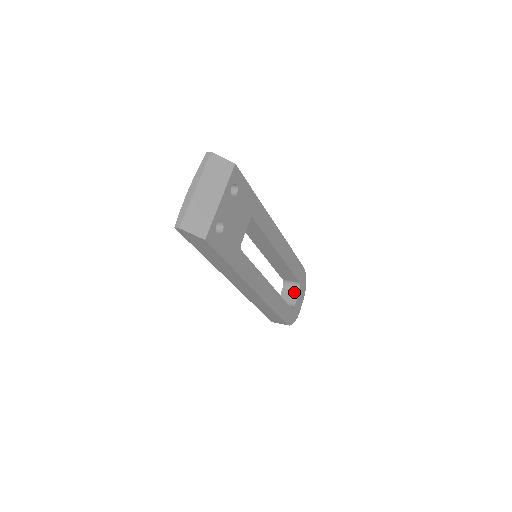
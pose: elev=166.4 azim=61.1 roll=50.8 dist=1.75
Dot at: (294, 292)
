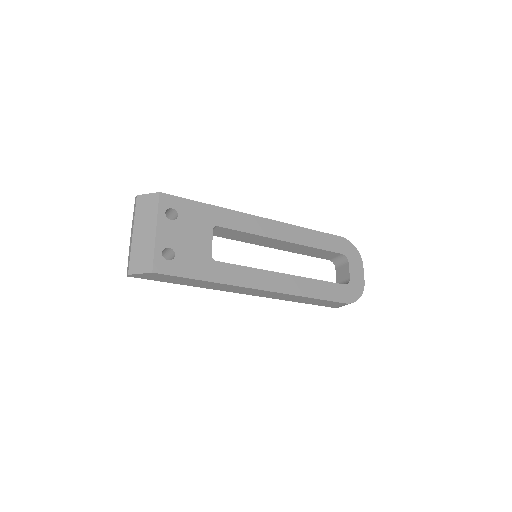
Dot at: (345, 267)
